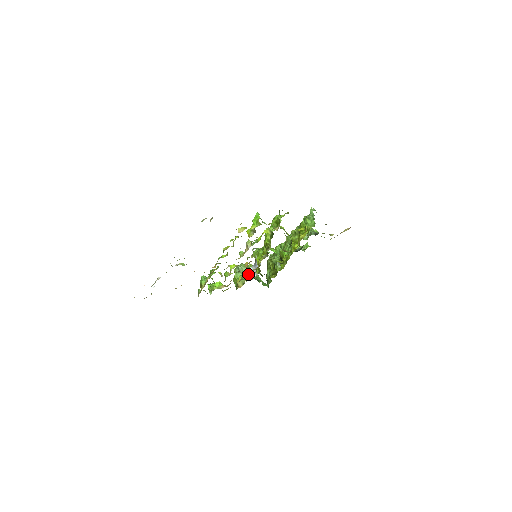
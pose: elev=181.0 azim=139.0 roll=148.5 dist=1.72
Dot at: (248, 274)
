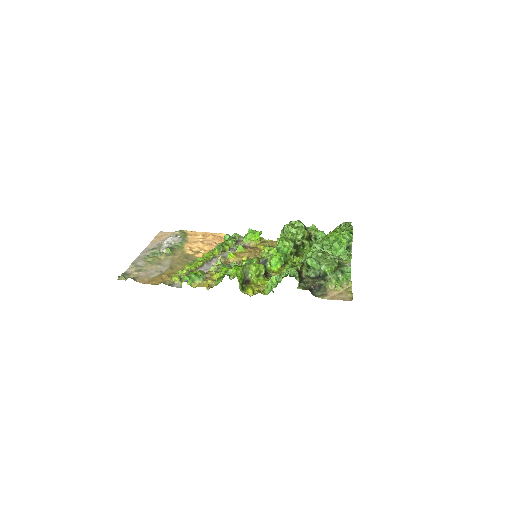
Dot at: occluded
